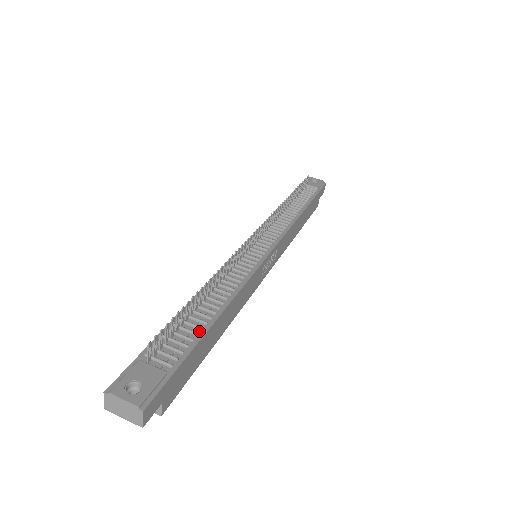
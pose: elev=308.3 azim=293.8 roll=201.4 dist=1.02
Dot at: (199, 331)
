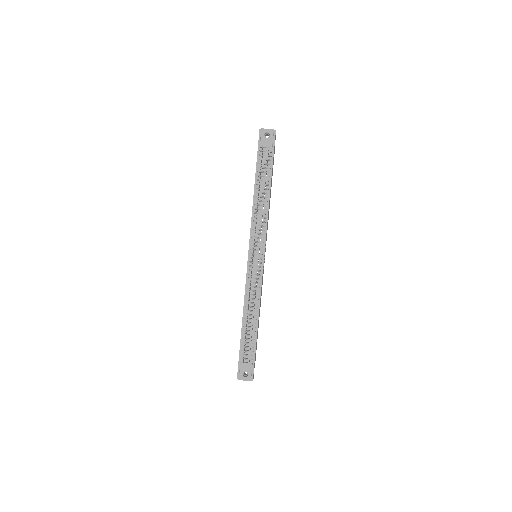
Dot at: (254, 337)
